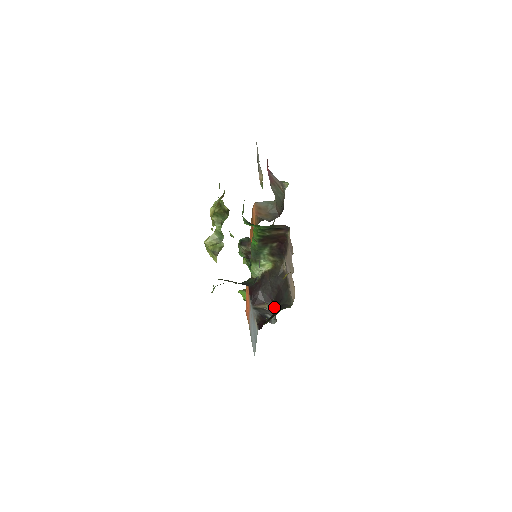
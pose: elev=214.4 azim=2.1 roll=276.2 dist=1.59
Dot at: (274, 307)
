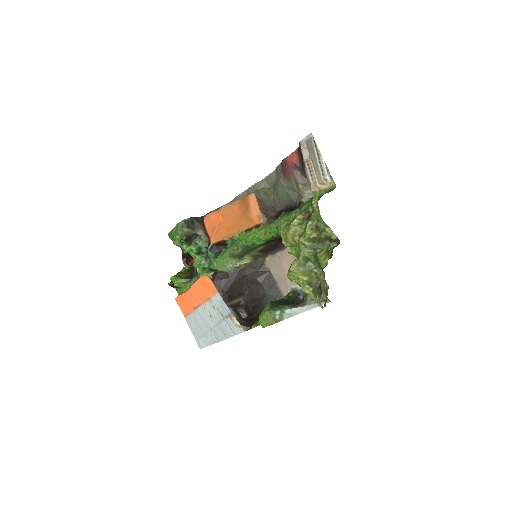
Dot at: (246, 301)
